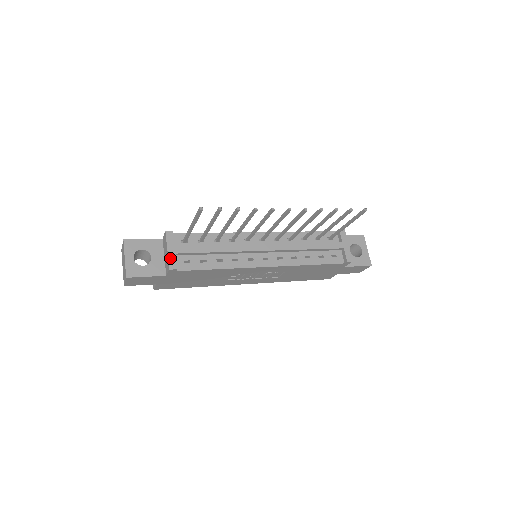
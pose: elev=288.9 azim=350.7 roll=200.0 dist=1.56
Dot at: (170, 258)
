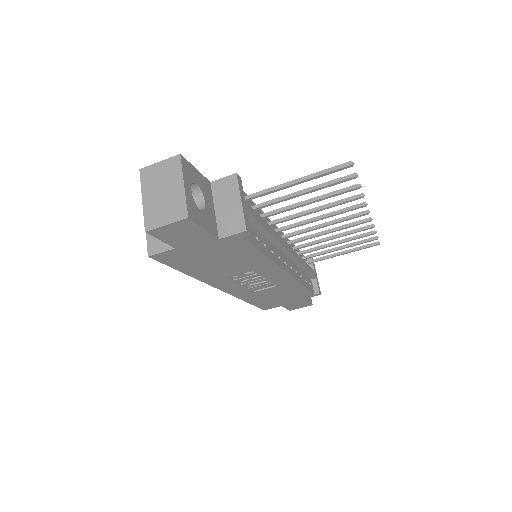
Dot at: (245, 214)
